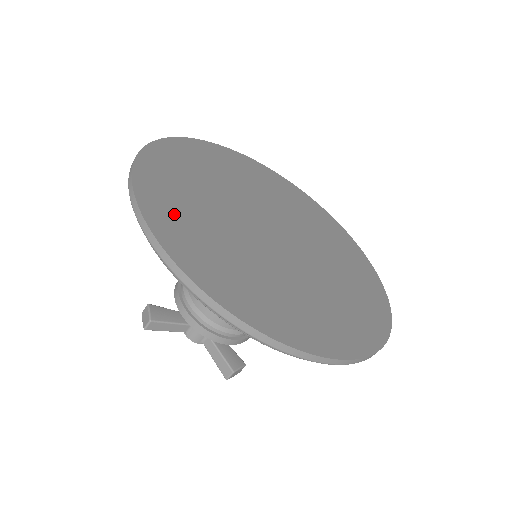
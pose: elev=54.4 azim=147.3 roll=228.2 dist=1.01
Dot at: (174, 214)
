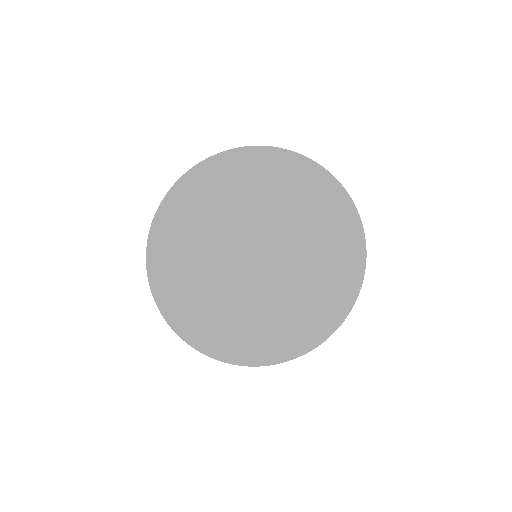
Dot at: (174, 224)
